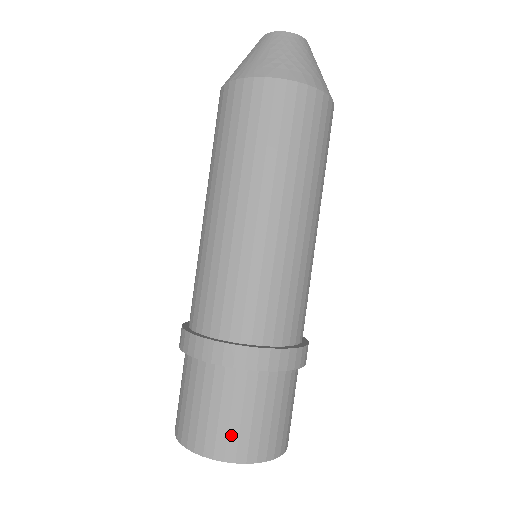
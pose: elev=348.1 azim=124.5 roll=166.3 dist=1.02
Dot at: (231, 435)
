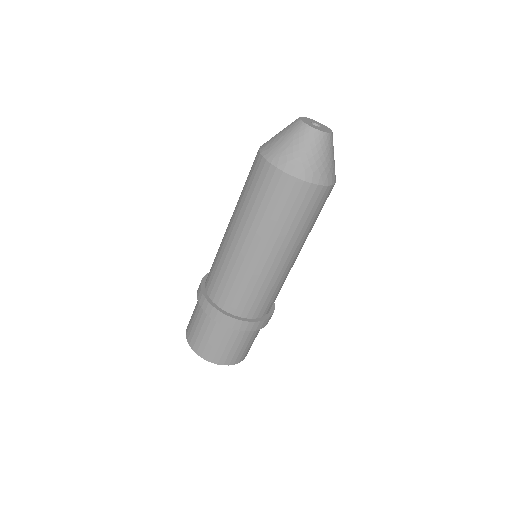
Dot at: (207, 348)
